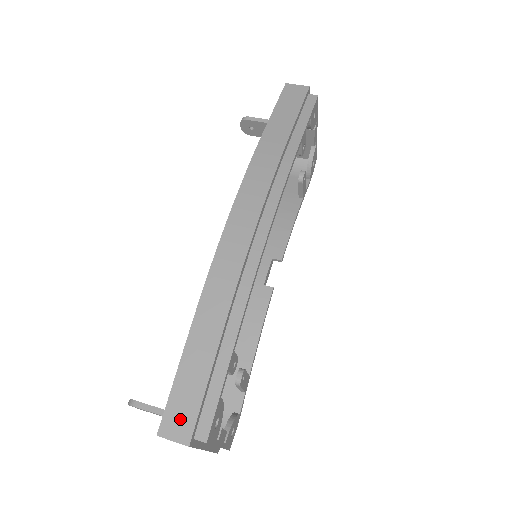
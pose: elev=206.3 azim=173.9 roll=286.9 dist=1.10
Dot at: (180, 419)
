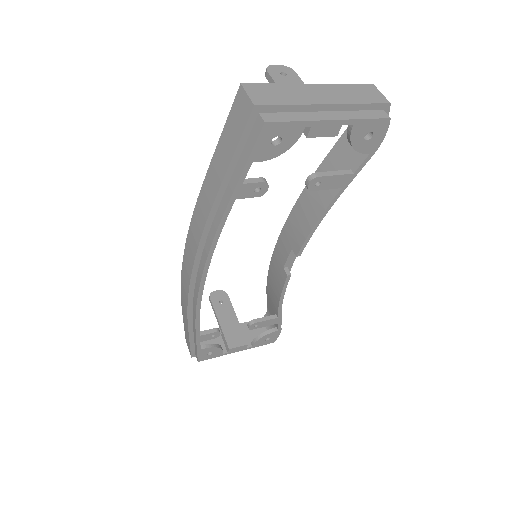
Dot at: occluded
